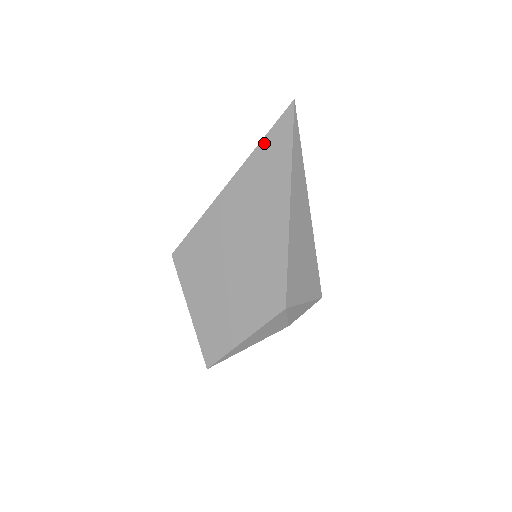
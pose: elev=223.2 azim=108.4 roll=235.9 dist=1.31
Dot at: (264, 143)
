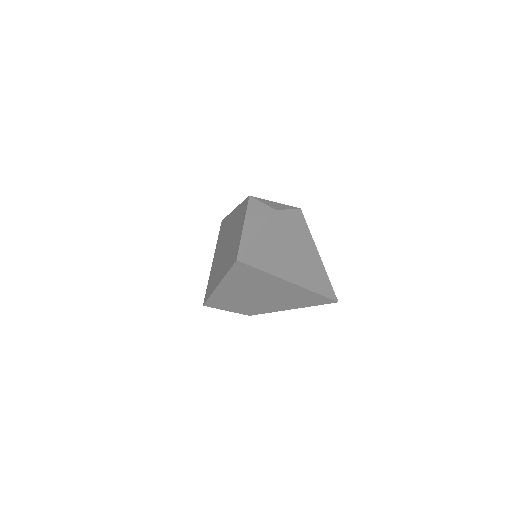
Dot at: occluded
